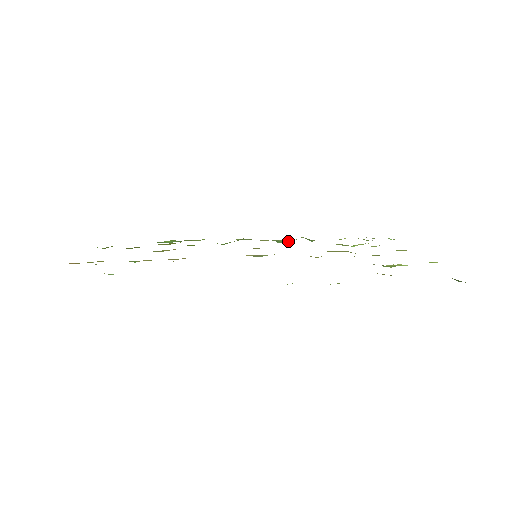
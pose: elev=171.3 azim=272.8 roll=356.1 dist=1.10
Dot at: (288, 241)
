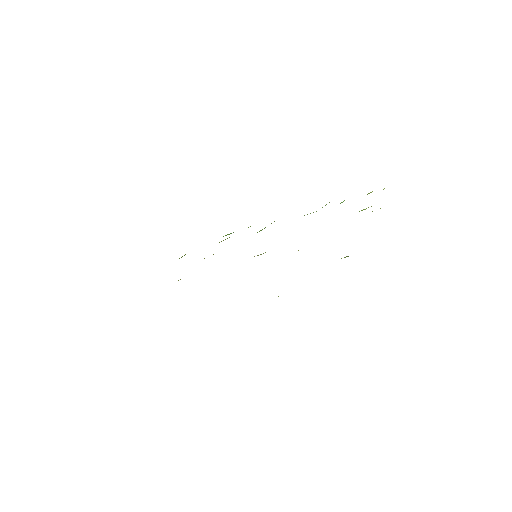
Dot at: occluded
